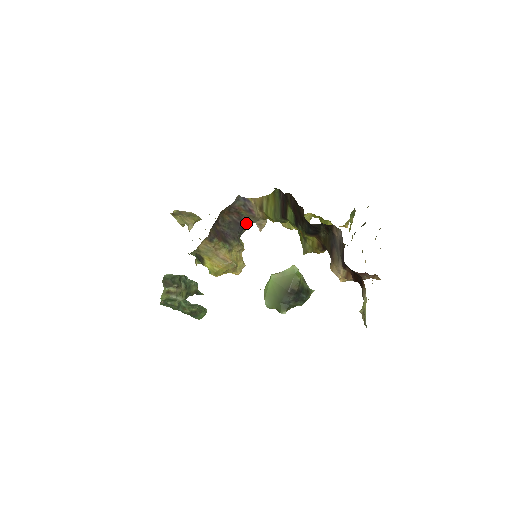
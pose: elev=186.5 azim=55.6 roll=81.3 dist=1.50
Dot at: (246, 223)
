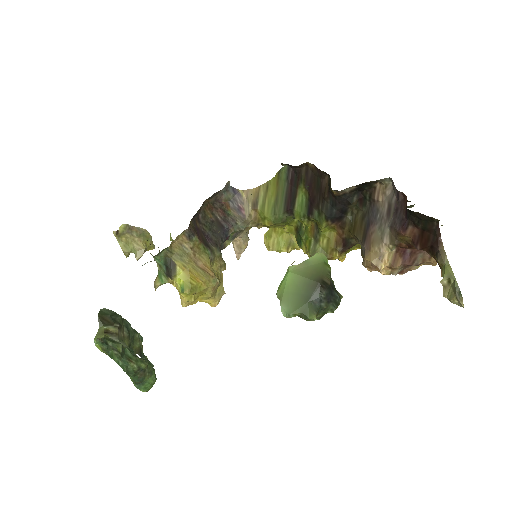
Dot at: (231, 228)
